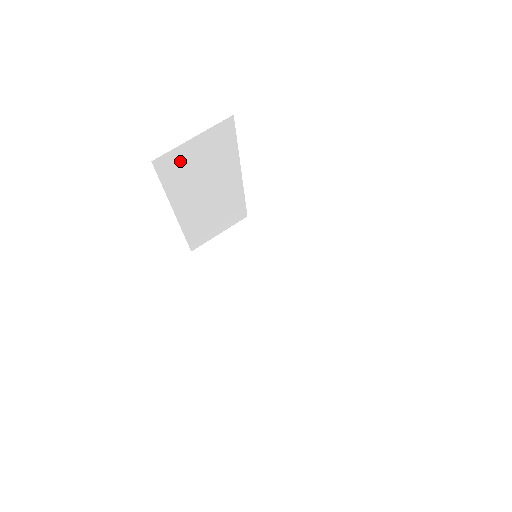
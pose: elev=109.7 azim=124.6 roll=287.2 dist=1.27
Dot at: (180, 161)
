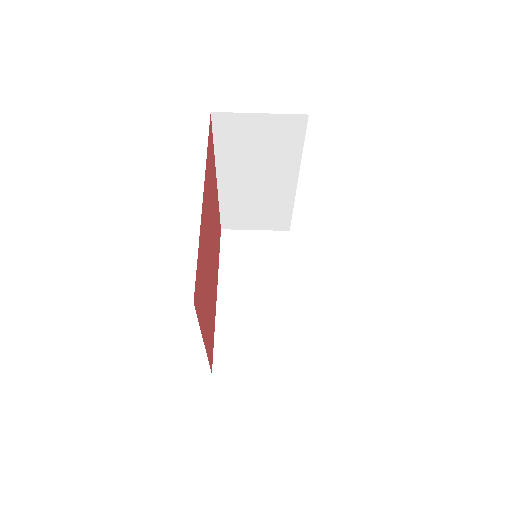
Dot at: (239, 129)
